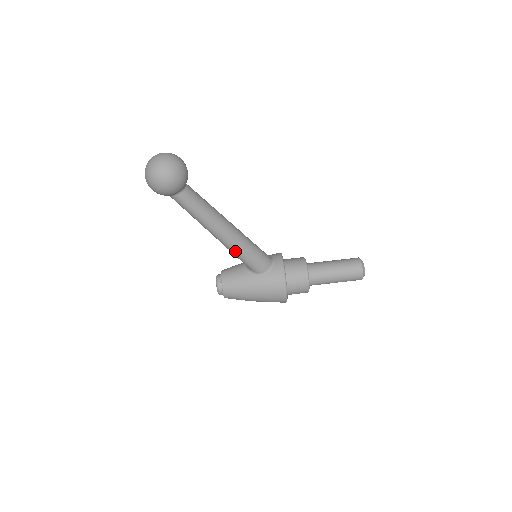
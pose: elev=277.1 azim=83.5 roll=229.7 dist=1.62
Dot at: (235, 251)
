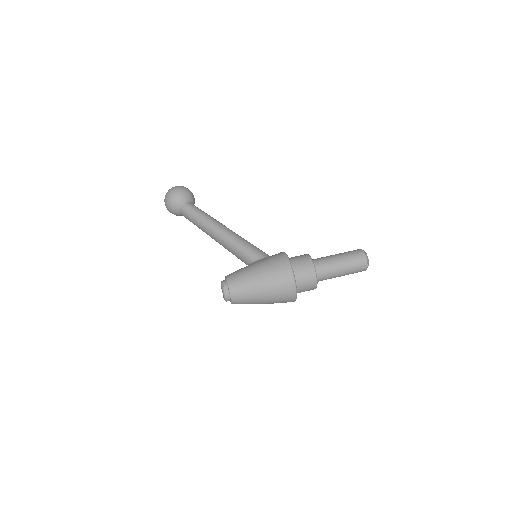
Dot at: (234, 240)
